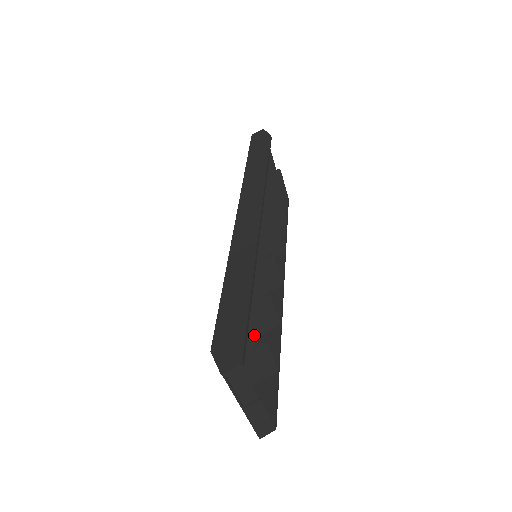
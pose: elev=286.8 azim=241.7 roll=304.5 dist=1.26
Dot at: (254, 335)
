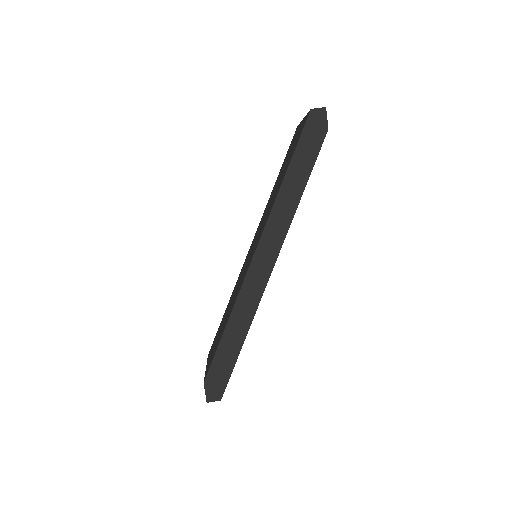
Dot at: occluded
